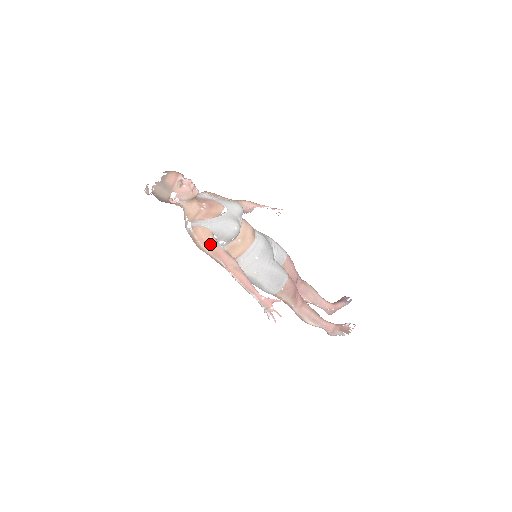
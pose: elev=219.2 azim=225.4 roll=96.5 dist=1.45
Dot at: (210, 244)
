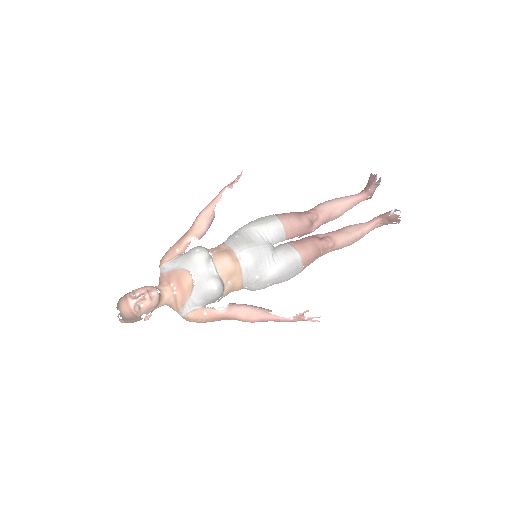
Dot at: (210, 319)
